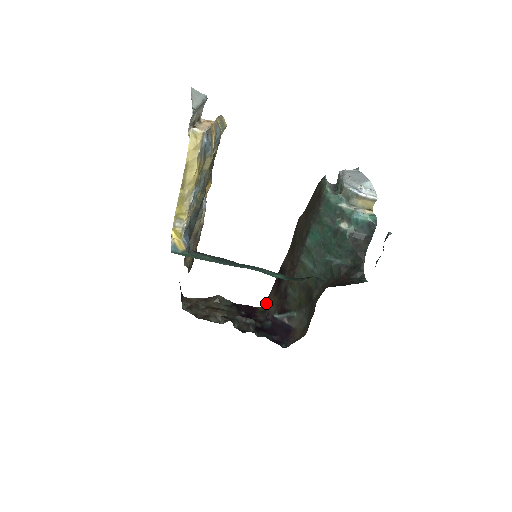
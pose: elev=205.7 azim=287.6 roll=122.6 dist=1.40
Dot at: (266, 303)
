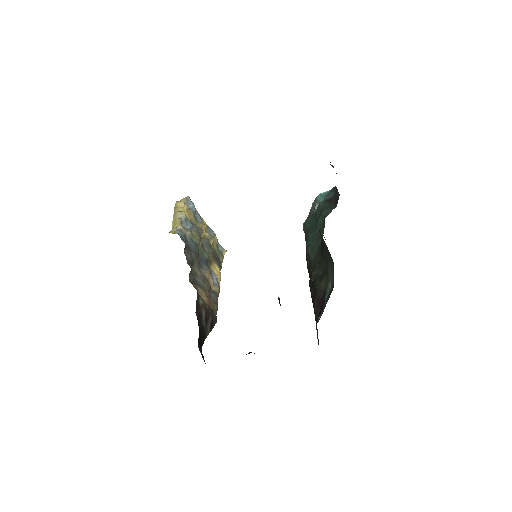
Dot at: occluded
